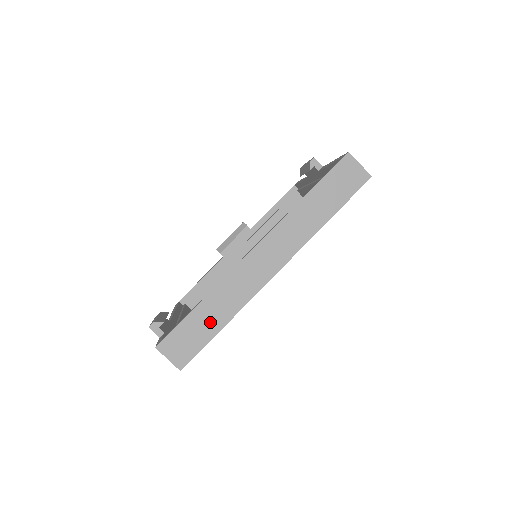
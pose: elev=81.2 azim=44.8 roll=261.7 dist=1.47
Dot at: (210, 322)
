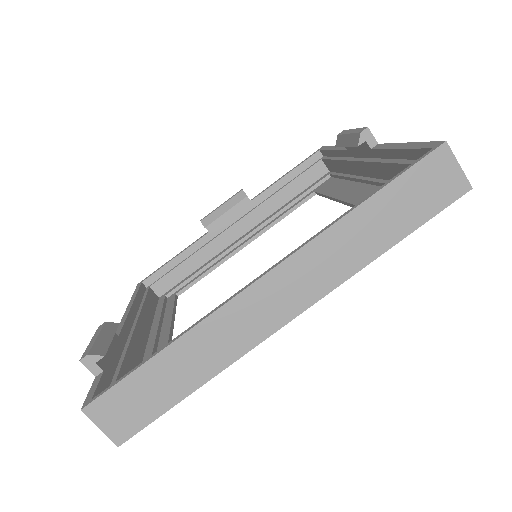
Dot at: (174, 381)
